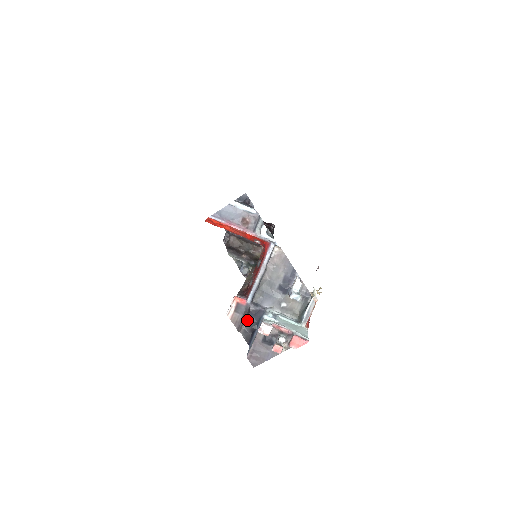
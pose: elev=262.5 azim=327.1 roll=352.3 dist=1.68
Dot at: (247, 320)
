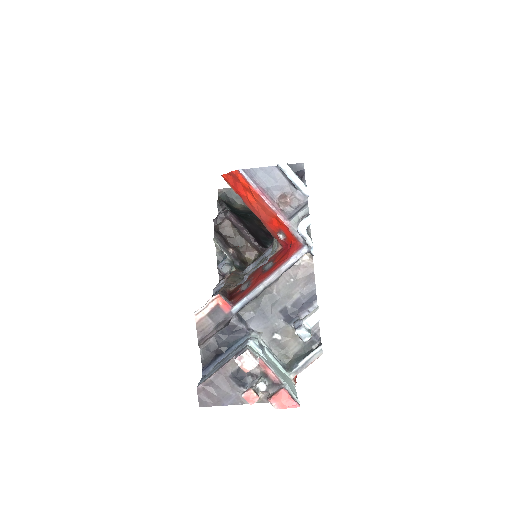
Dot at: (218, 334)
